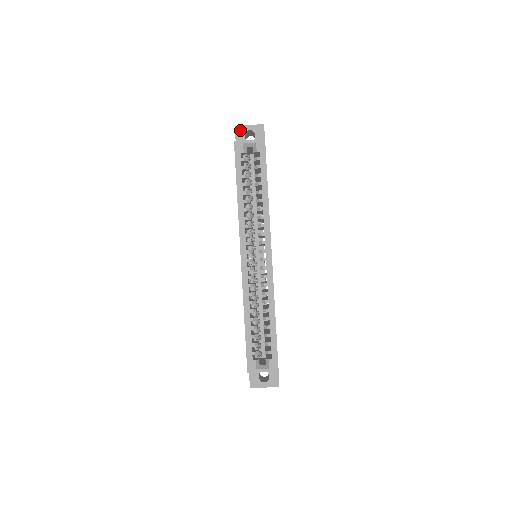
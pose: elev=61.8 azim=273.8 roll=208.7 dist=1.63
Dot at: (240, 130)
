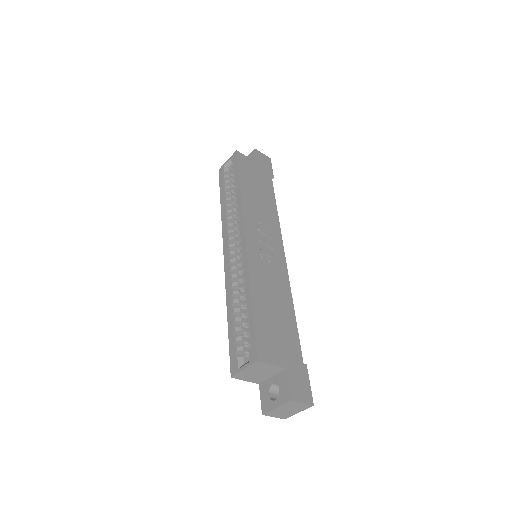
Dot at: occluded
